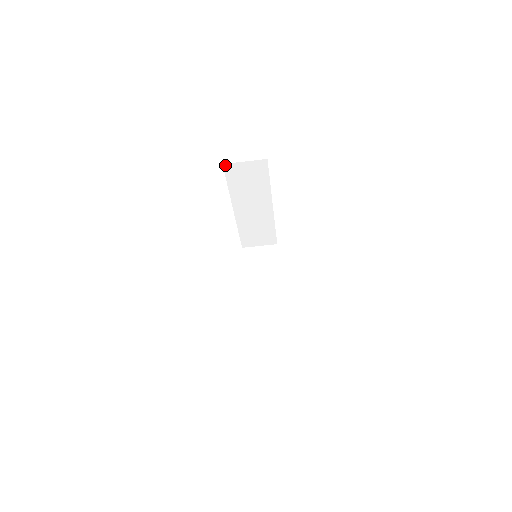
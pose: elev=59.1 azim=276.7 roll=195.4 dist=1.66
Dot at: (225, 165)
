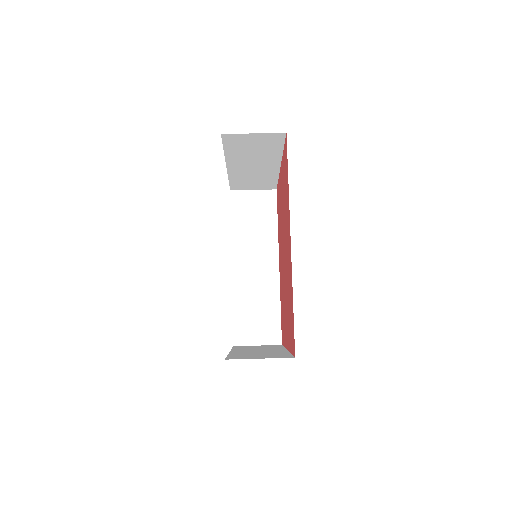
Dot at: (233, 193)
